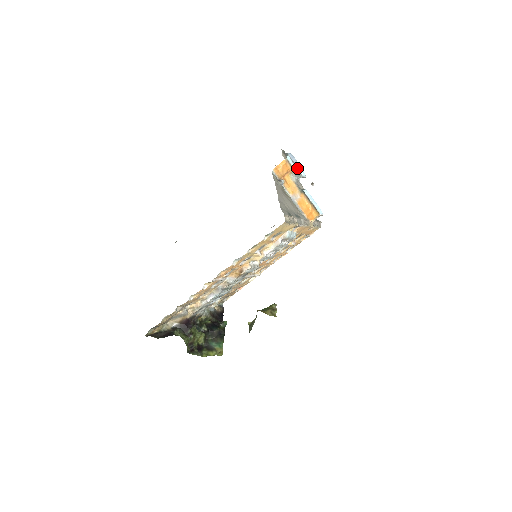
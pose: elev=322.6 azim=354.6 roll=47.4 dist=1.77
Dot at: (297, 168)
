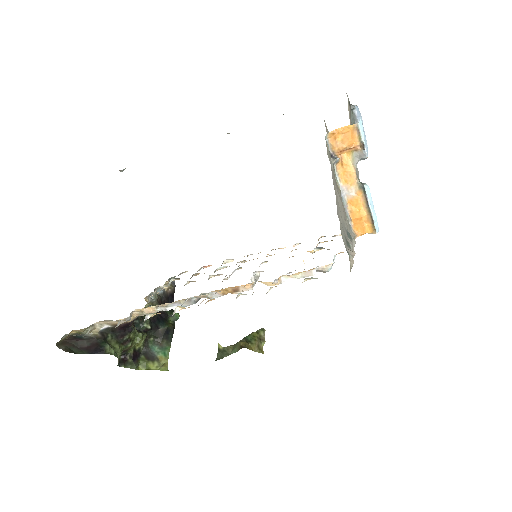
Dot at: occluded
